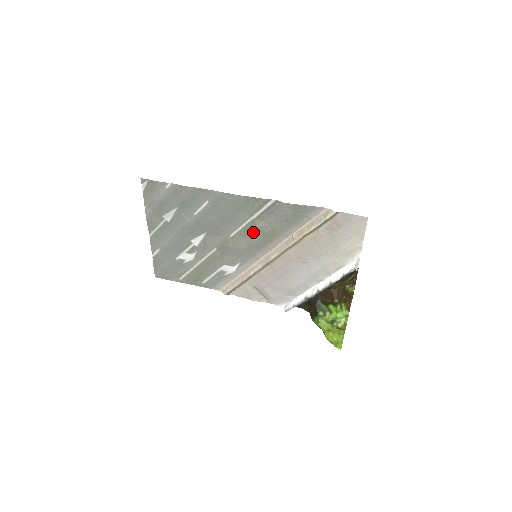
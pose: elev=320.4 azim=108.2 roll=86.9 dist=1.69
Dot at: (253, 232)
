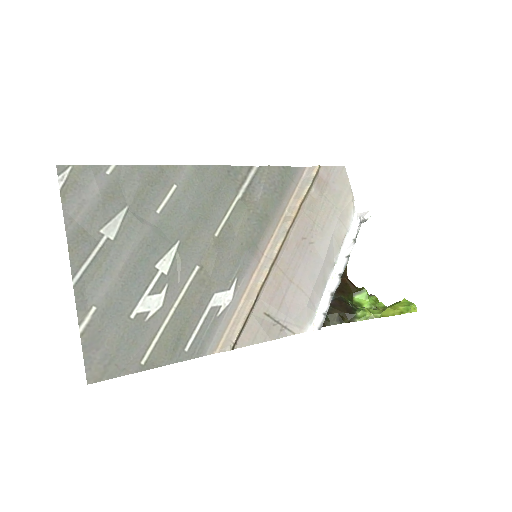
Dot at: (244, 217)
